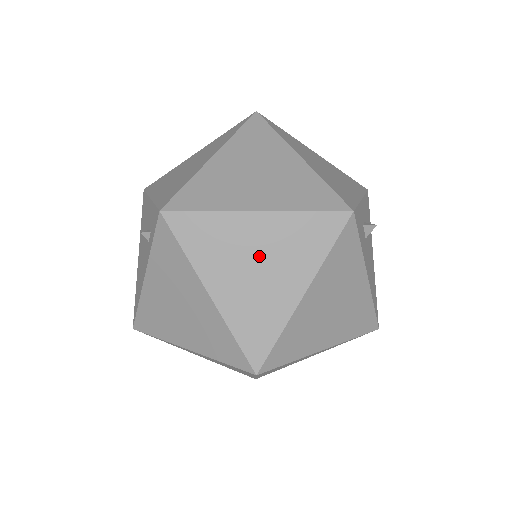
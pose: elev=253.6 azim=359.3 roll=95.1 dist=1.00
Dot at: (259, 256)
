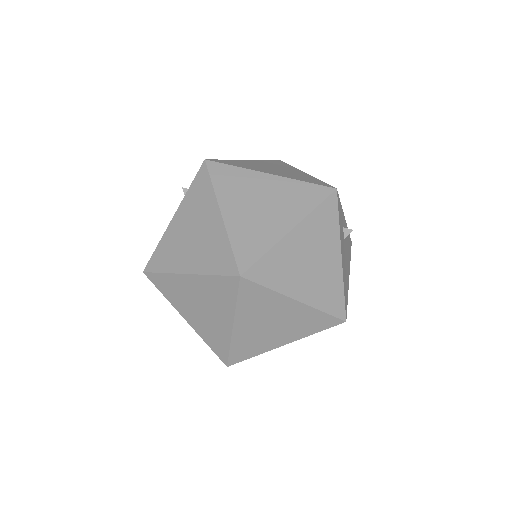
Dot at: (264, 199)
